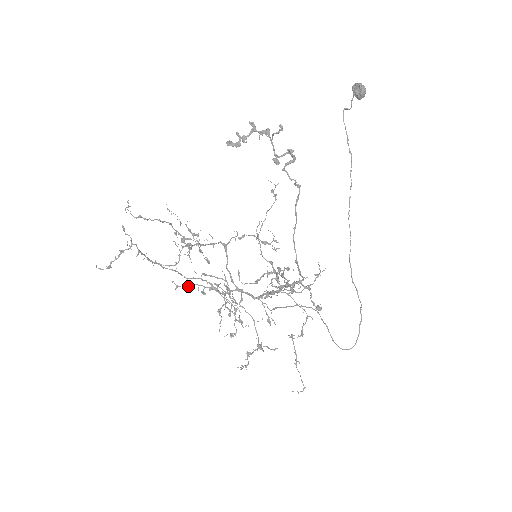
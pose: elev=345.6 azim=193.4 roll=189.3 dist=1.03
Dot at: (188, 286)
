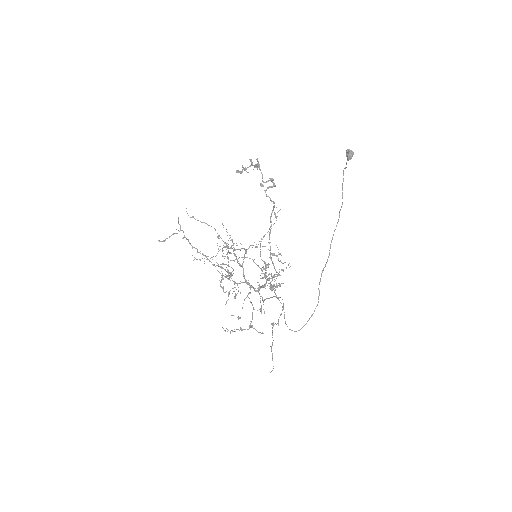
Dot at: (200, 259)
